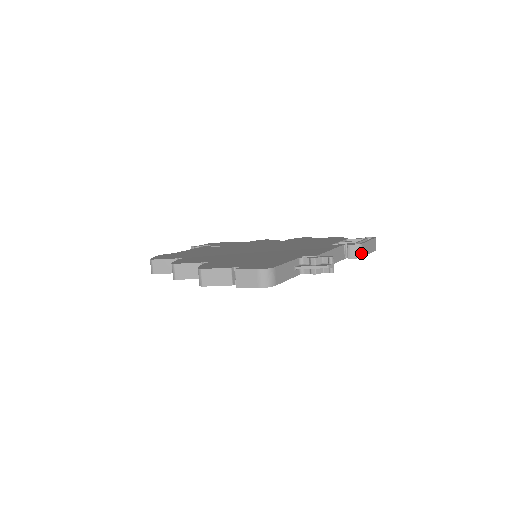
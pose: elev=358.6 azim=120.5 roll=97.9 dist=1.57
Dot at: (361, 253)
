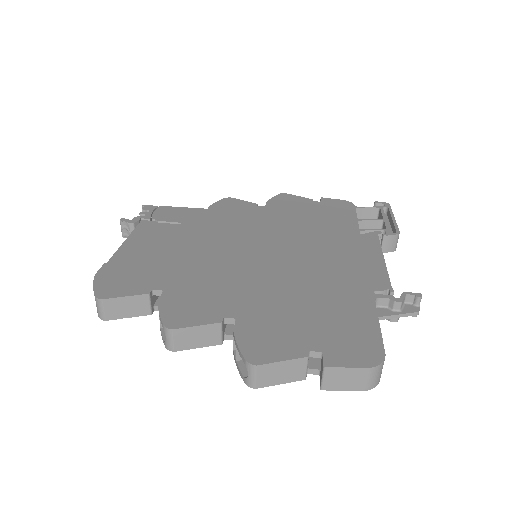
Dot at: occluded
